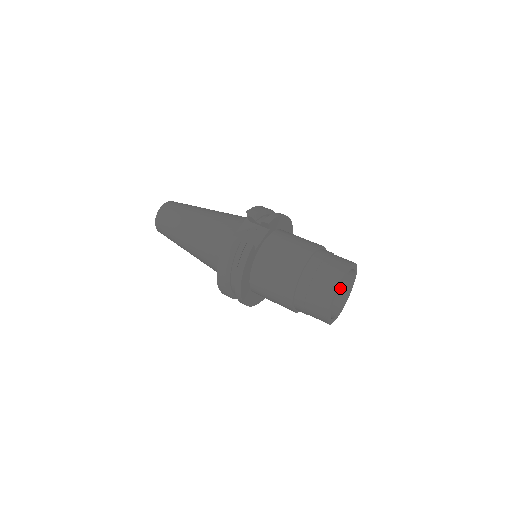
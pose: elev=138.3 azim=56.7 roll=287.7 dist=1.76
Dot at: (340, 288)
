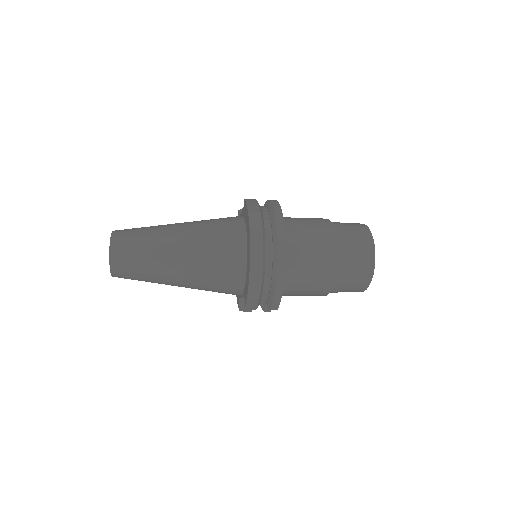
Dot at: occluded
